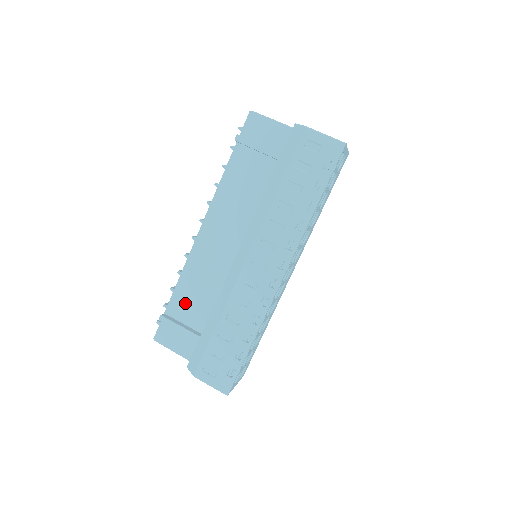
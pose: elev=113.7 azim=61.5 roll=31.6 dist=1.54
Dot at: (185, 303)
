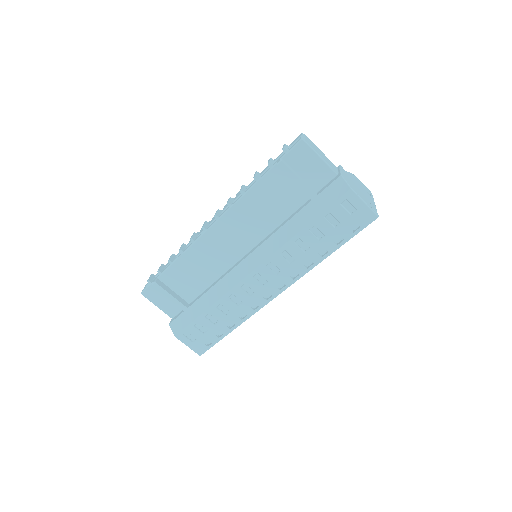
Dot at: (180, 277)
